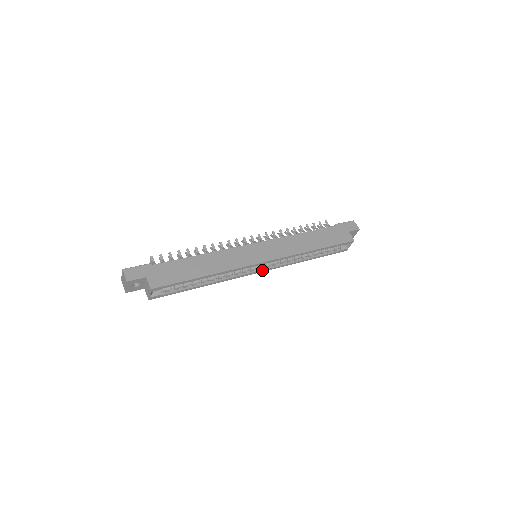
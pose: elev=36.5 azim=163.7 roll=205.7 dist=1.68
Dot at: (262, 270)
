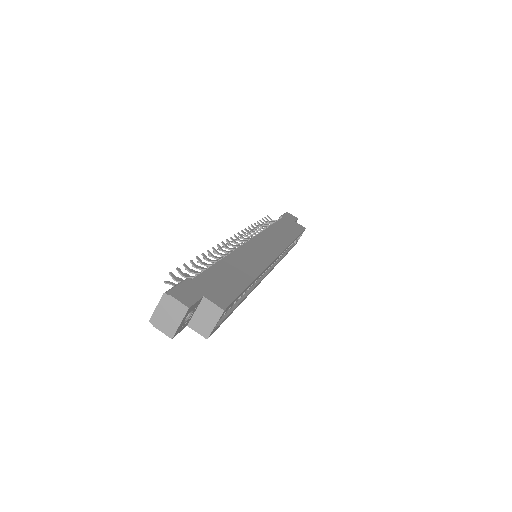
Dot at: (268, 272)
